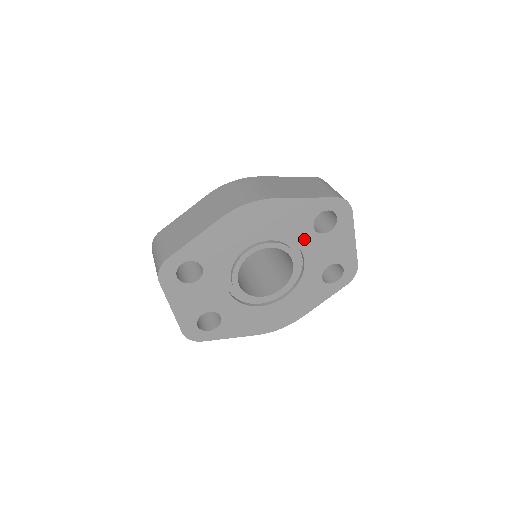
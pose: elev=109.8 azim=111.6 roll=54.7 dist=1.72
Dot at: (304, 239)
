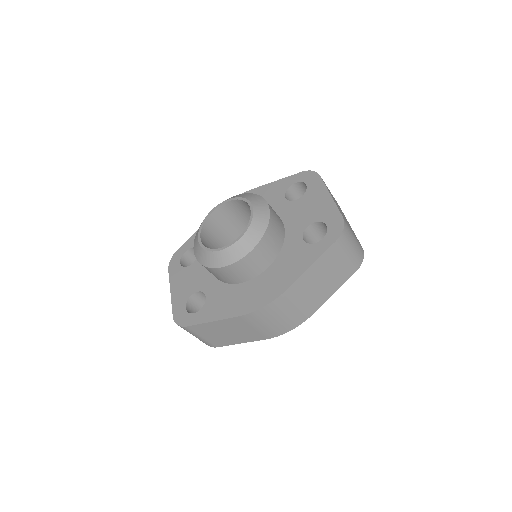
Dot at: occluded
